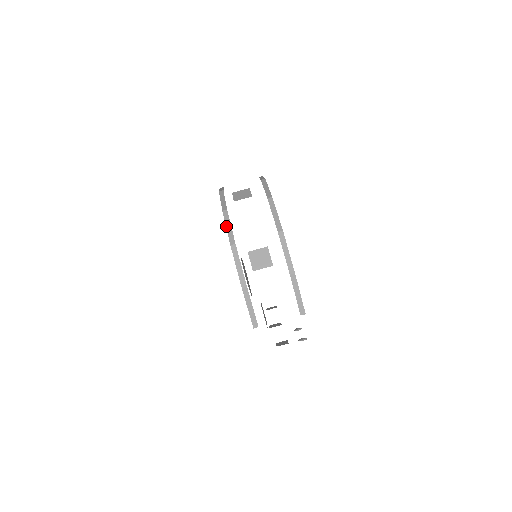
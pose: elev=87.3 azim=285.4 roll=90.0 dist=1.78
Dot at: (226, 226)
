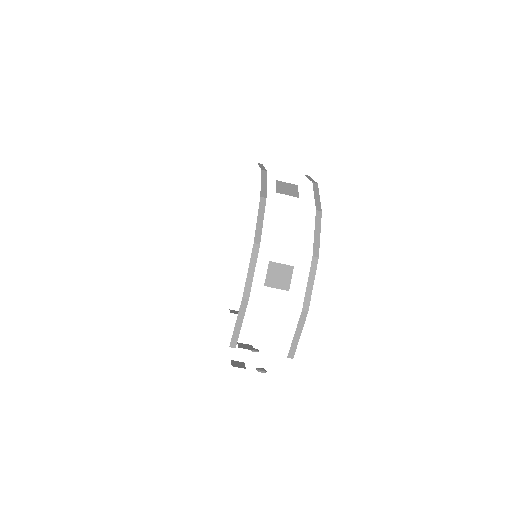
Dot at: (258, 217)
